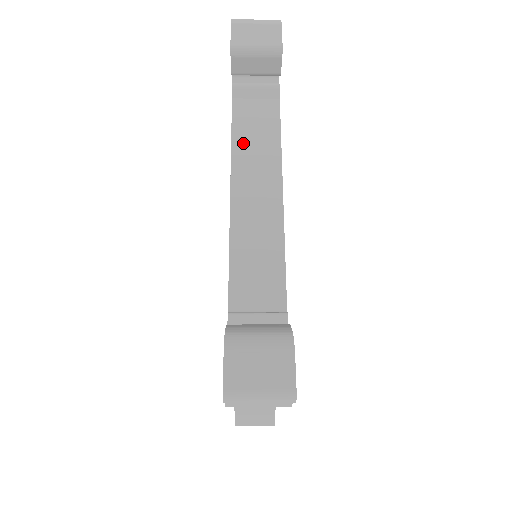
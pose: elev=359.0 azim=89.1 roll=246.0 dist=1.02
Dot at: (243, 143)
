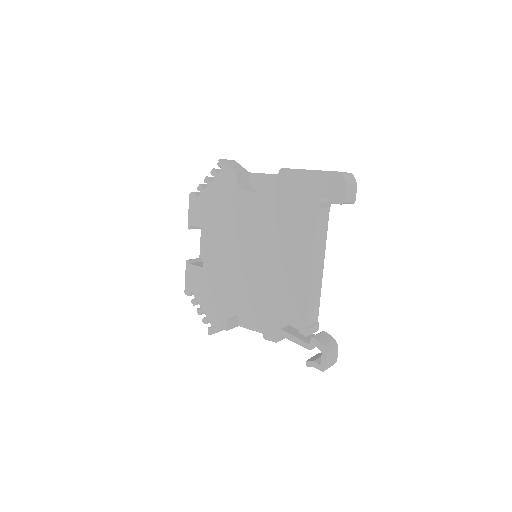
Dot at: (318, 239)
